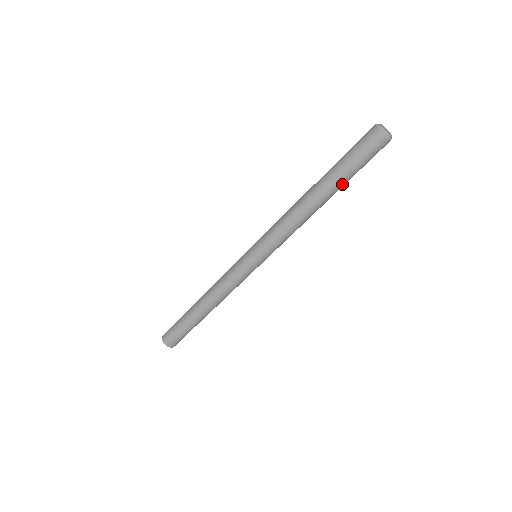
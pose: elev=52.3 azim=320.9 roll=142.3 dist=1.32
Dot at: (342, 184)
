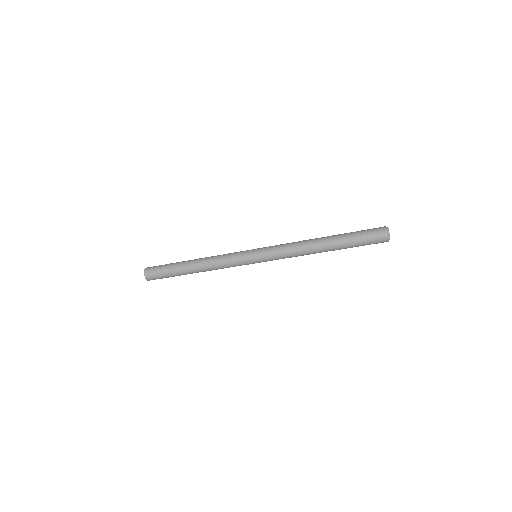
Dot at: (343, 247)
